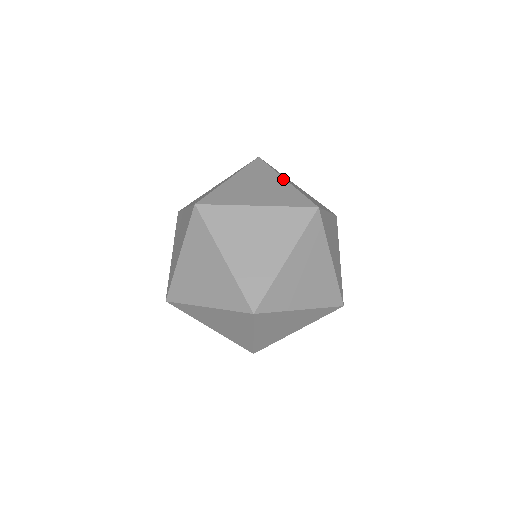
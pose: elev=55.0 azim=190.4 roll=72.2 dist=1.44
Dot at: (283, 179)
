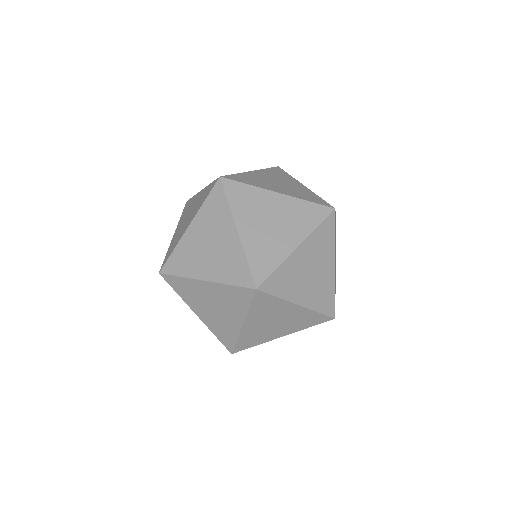
Dot at: occluded
